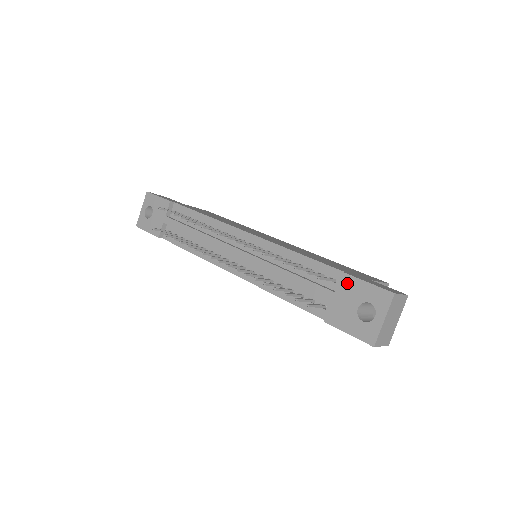
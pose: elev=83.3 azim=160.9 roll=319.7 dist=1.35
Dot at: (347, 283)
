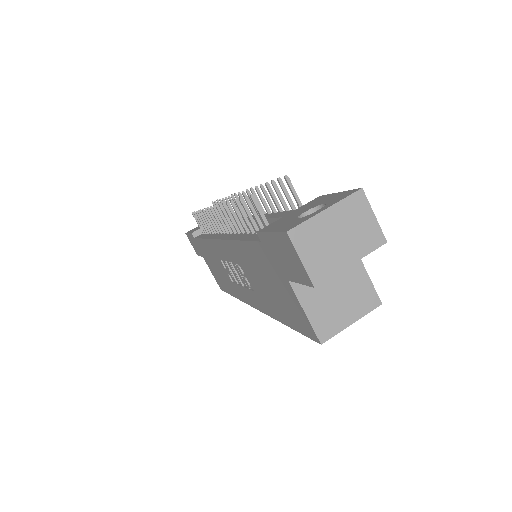
Dot at: (316, 200)
